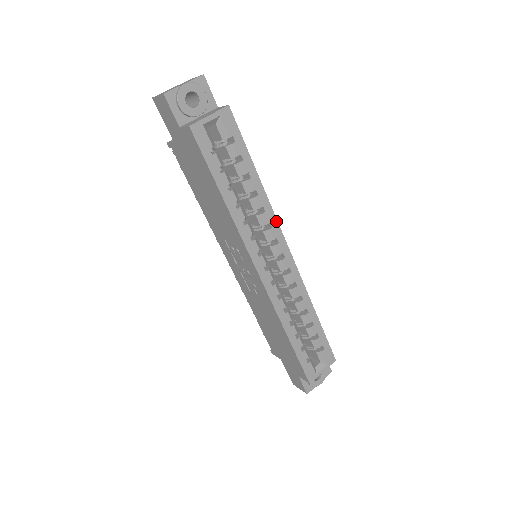
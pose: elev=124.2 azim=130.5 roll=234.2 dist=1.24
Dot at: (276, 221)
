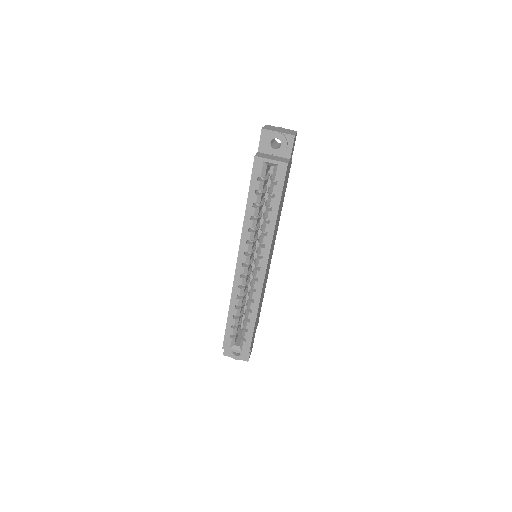
Dot at: (270, 247)
